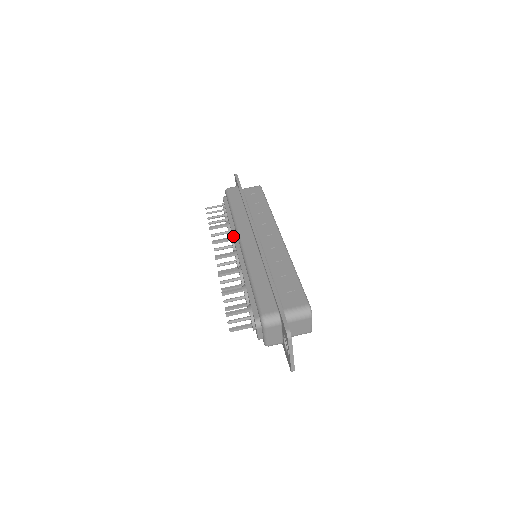
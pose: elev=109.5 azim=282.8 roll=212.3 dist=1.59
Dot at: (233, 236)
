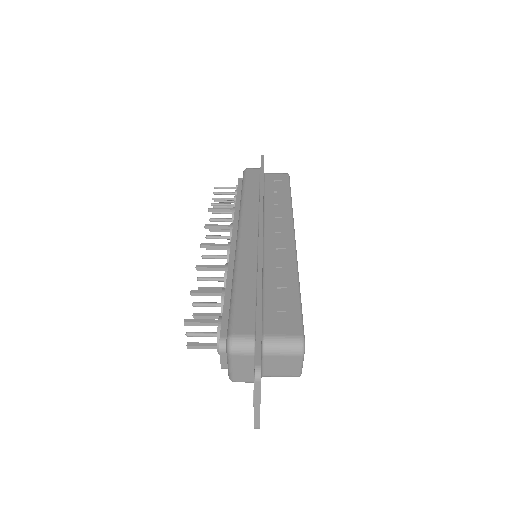
Dot at: (233, 224)
